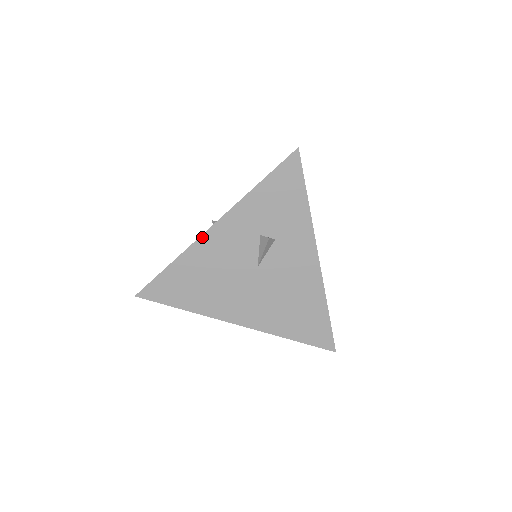
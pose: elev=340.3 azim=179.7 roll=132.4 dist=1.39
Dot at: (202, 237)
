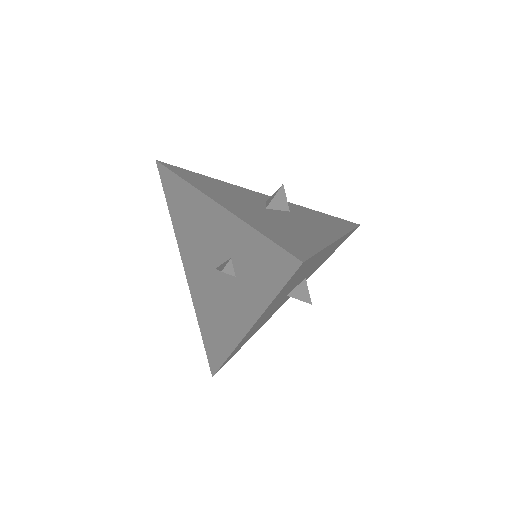
Dot at: (204, 195)
